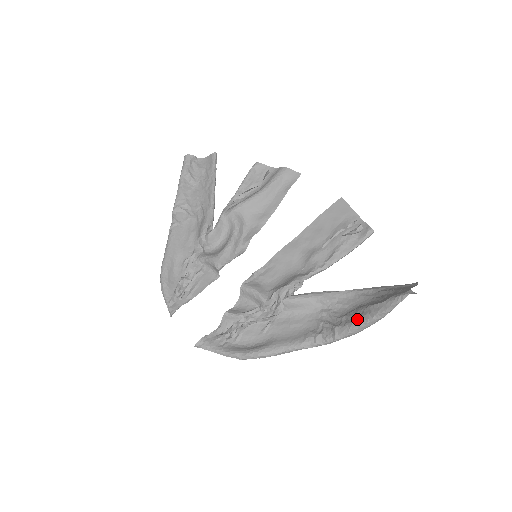
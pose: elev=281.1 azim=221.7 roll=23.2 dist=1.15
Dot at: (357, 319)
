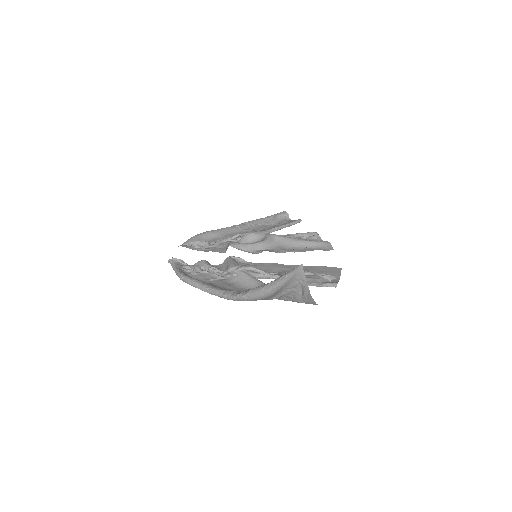
Dot at: (261, 285)
